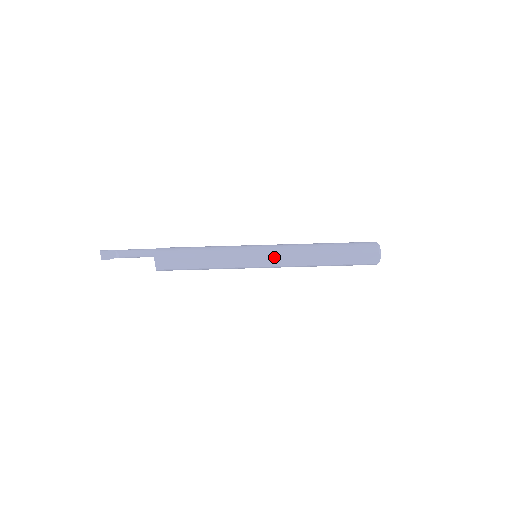
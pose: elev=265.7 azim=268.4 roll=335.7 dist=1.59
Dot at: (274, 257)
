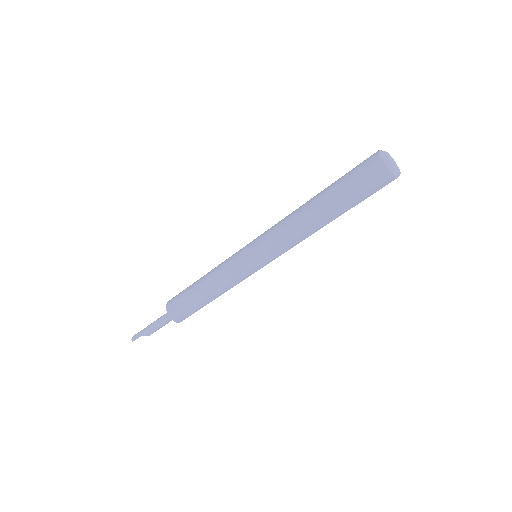
Dot at: (278, 256)
